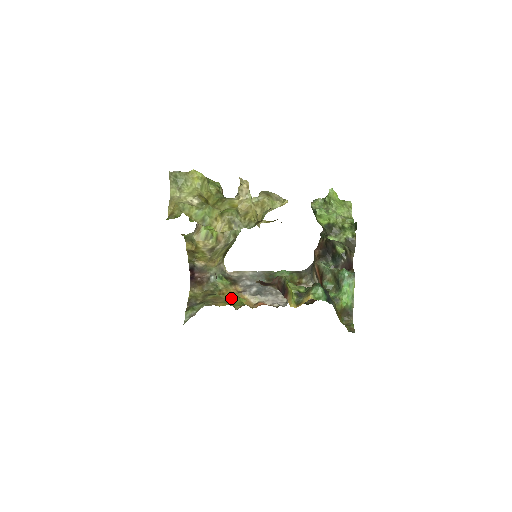
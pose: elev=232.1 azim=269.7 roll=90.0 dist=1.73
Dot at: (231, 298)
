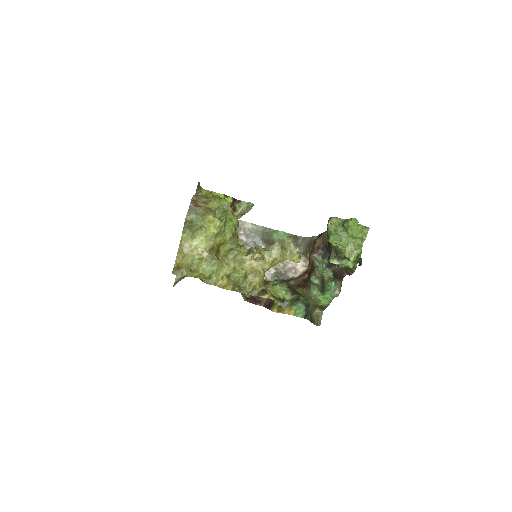
Dot at: occluded
